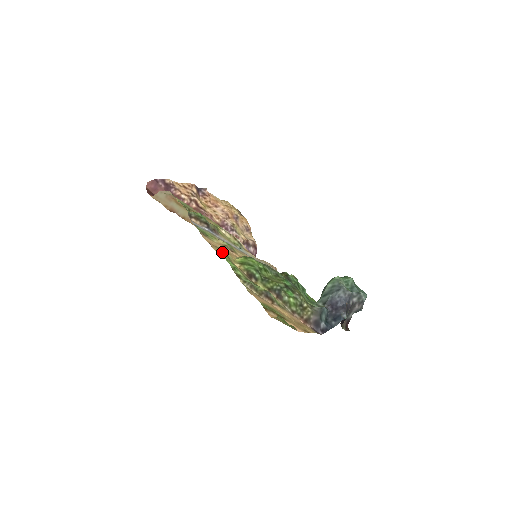
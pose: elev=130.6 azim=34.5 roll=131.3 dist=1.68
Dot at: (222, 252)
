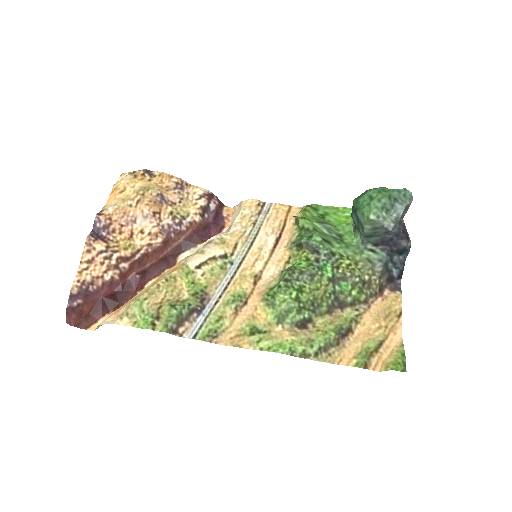
Dot at: (255, 339)
